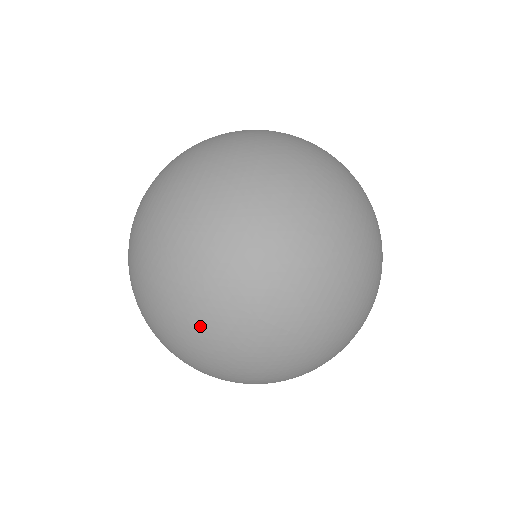
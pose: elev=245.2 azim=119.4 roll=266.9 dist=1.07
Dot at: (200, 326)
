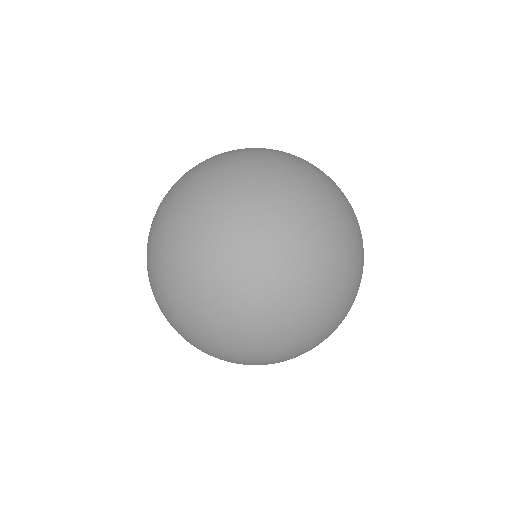
Dot at: (197, 289)
